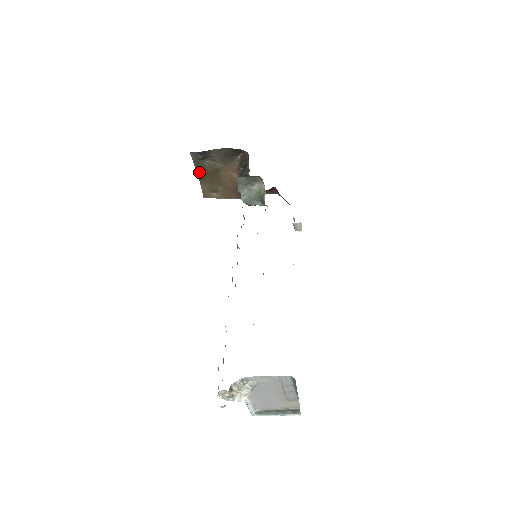
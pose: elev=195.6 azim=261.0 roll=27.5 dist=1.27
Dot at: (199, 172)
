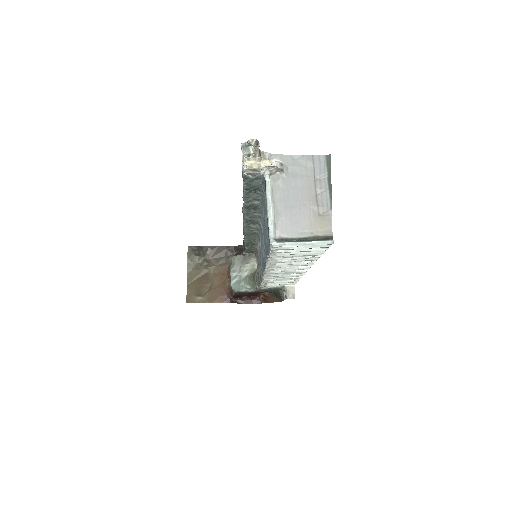
Dot at: (190, 272)
